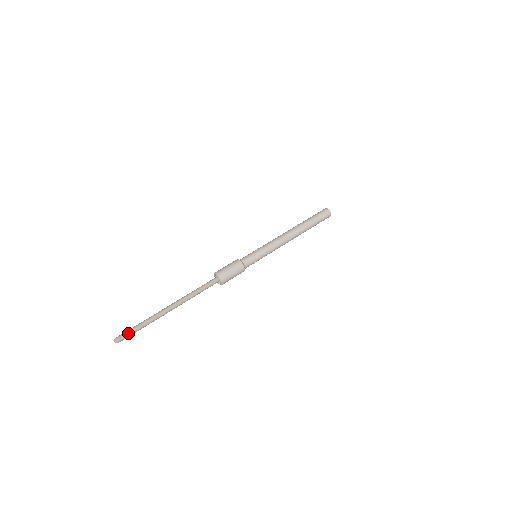
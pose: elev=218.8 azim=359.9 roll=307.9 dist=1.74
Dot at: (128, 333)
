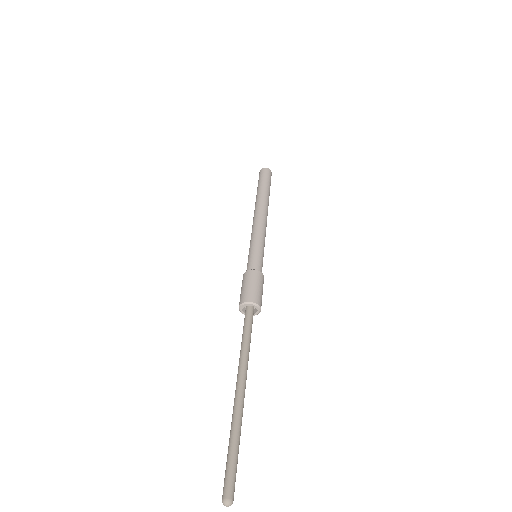
Dot at: (232, 473)
